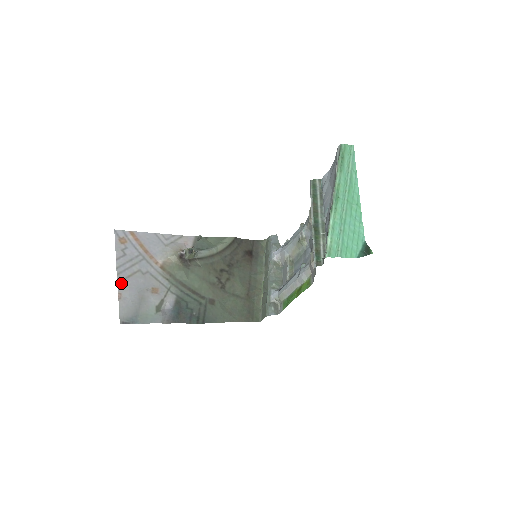
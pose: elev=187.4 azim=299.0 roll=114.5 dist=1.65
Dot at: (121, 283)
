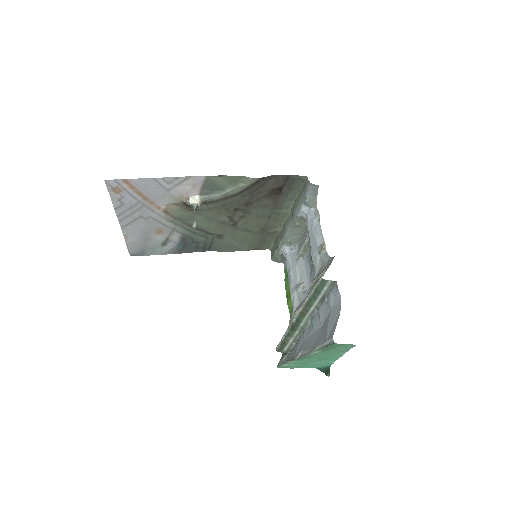
Dot at: (124, 228)
